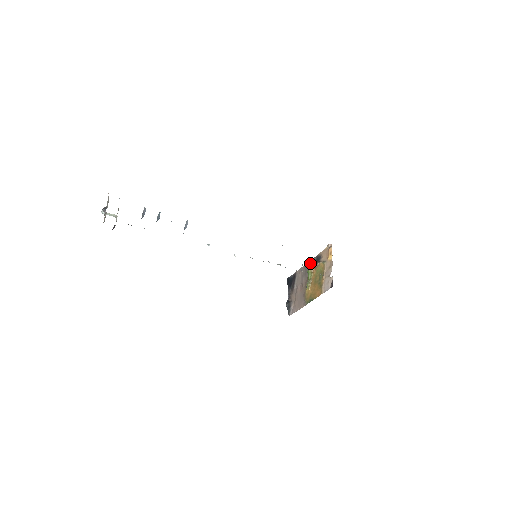
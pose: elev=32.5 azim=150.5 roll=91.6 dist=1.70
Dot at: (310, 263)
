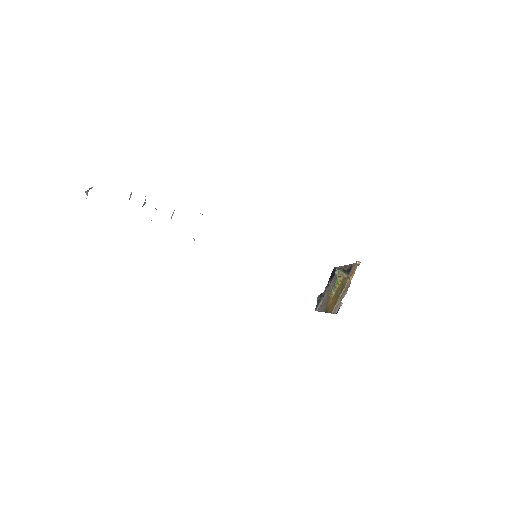
Dot at: (336, 272)
